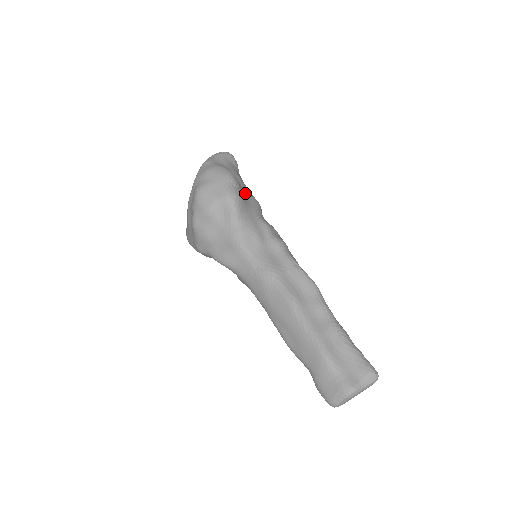
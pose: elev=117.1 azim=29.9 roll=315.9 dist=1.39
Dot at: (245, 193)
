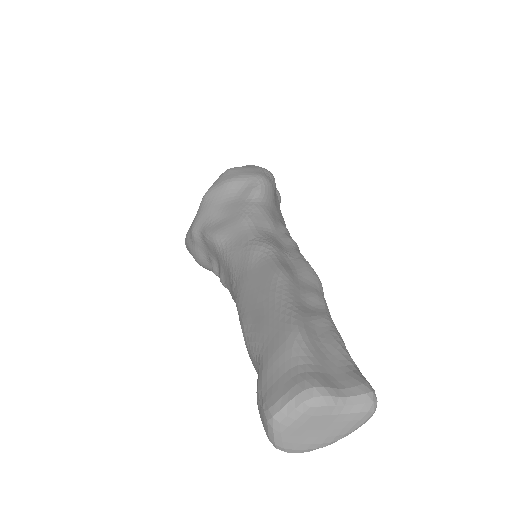
Dot at: (277, 204)
